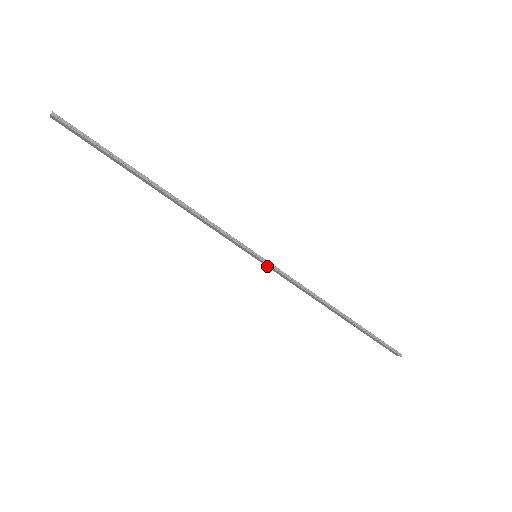
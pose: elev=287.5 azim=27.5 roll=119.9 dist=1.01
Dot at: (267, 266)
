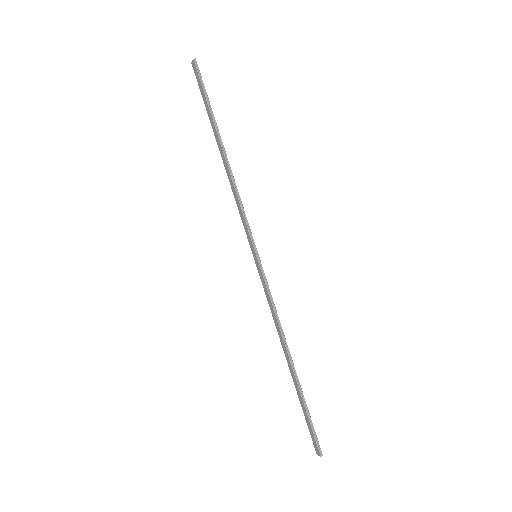
Dot at: (259, 272)
